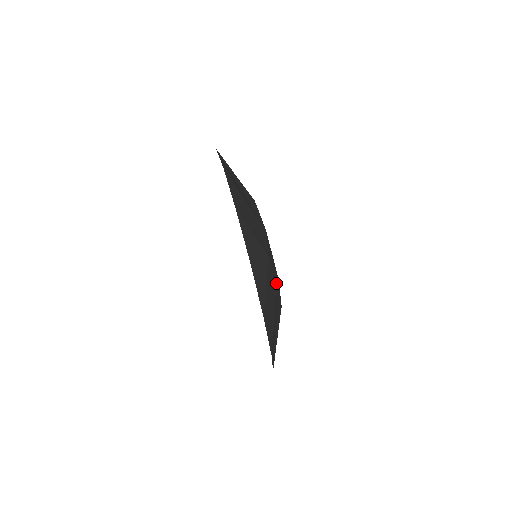
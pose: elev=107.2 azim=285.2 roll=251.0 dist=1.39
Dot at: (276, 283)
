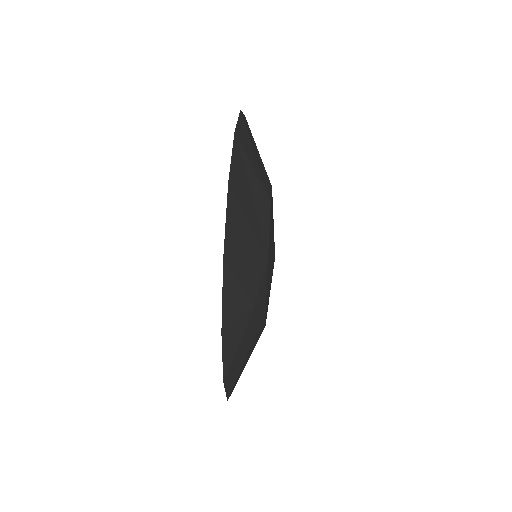
Dot at: (260, 322)
